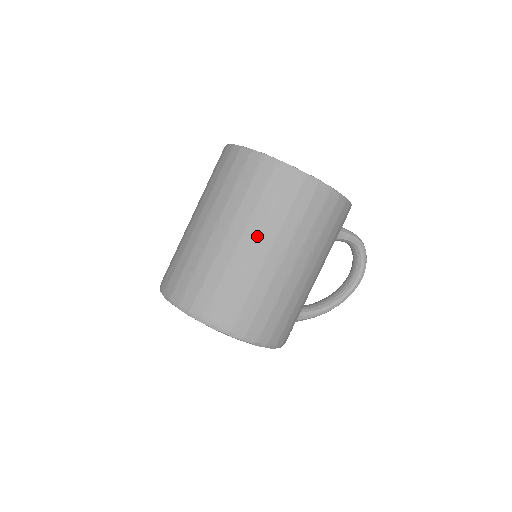
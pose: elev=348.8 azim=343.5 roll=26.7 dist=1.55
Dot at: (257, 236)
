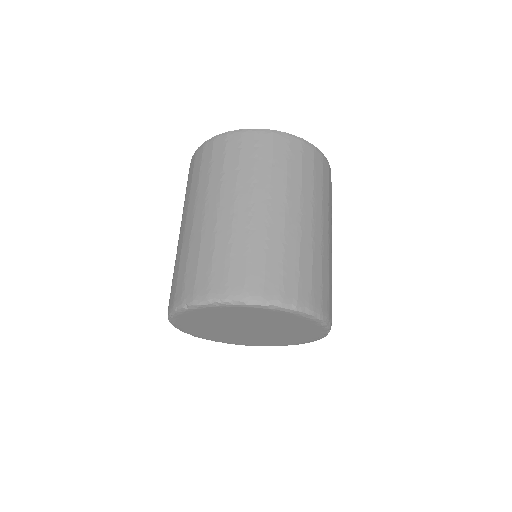
Dot at: (321, 216)
